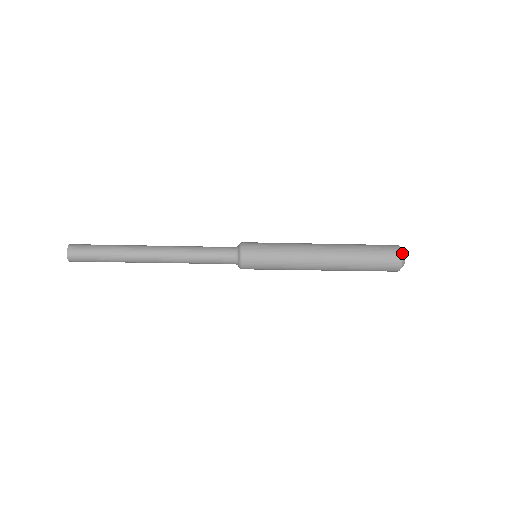
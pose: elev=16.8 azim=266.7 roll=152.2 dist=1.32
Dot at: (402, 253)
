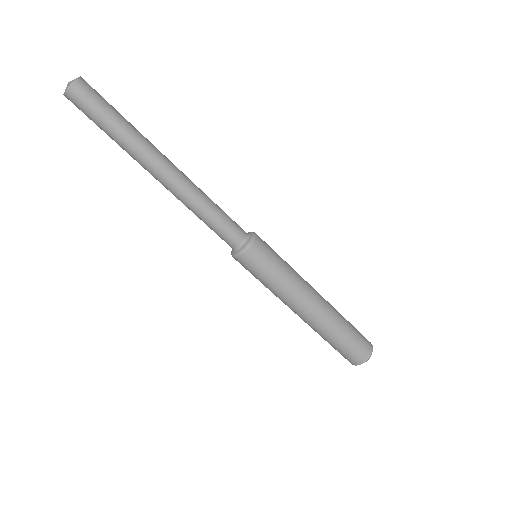
Dot at: occluded
